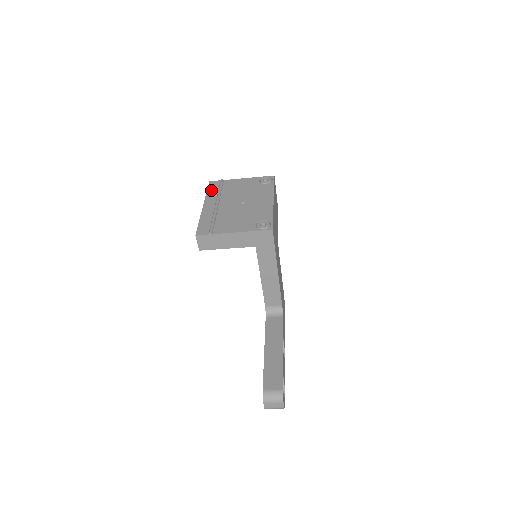
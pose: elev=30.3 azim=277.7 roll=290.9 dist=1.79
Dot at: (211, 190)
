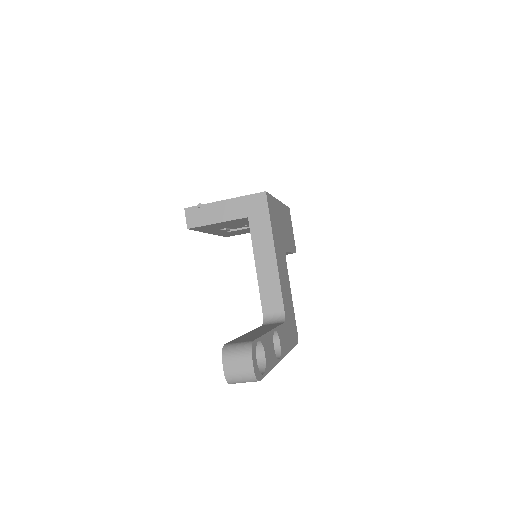
Dot at: occluded
